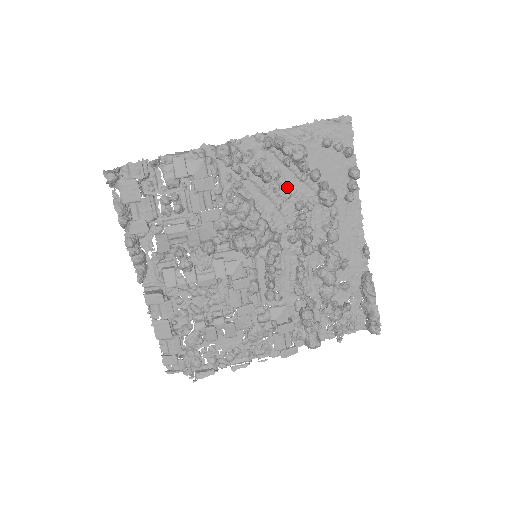
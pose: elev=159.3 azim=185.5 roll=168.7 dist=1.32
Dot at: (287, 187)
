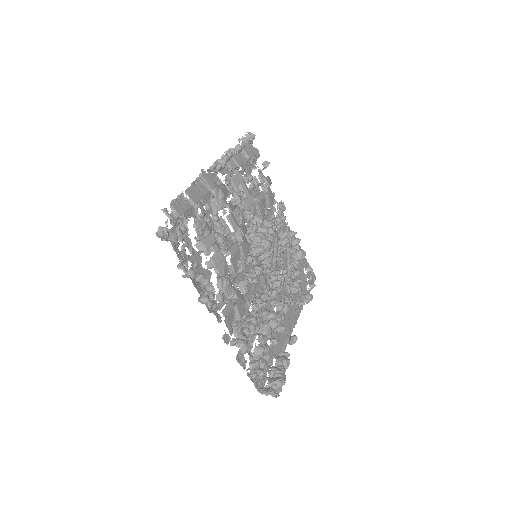
Dot at: occluded
